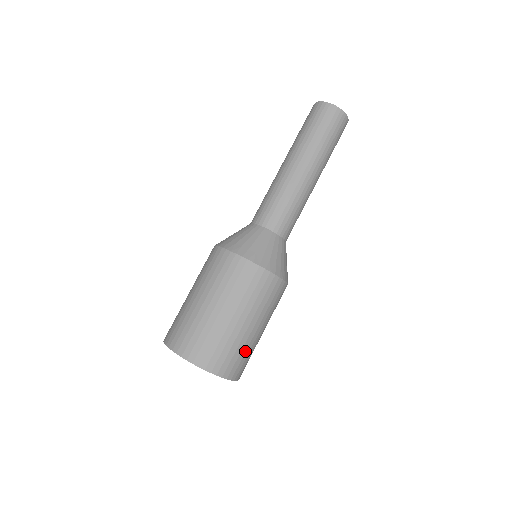
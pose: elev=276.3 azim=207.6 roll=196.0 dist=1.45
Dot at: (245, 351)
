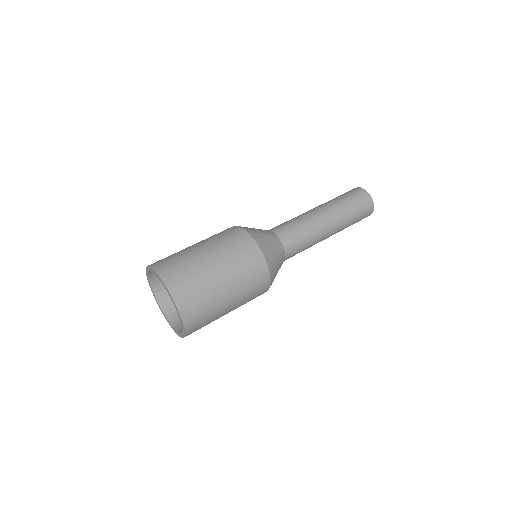
Dot at: (207, 303)
